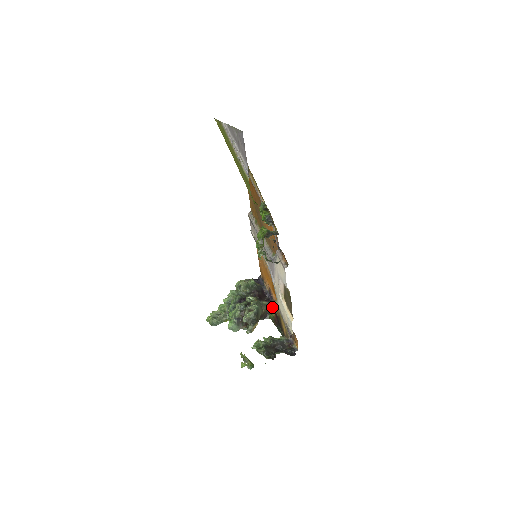
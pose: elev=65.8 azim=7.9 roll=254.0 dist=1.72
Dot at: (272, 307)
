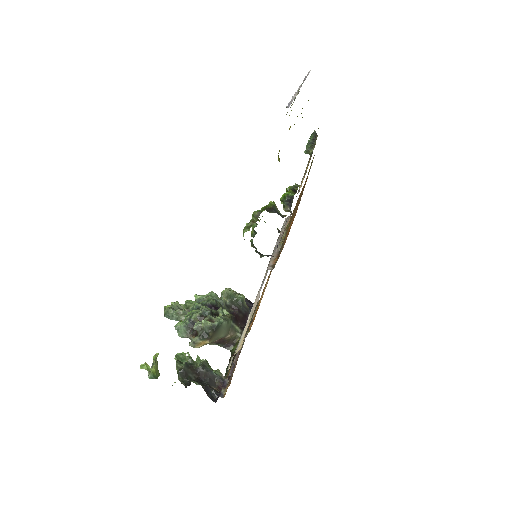
Dot at: occluded
